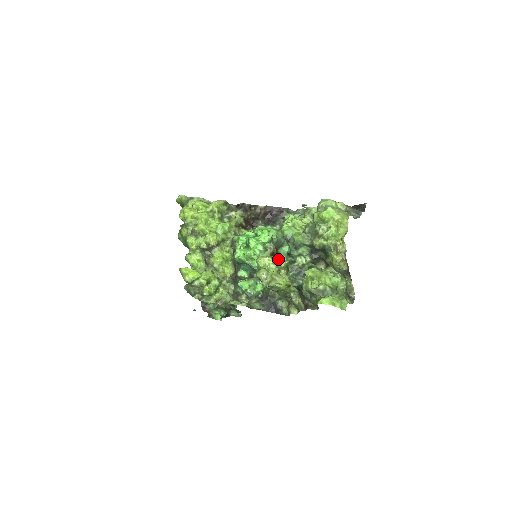
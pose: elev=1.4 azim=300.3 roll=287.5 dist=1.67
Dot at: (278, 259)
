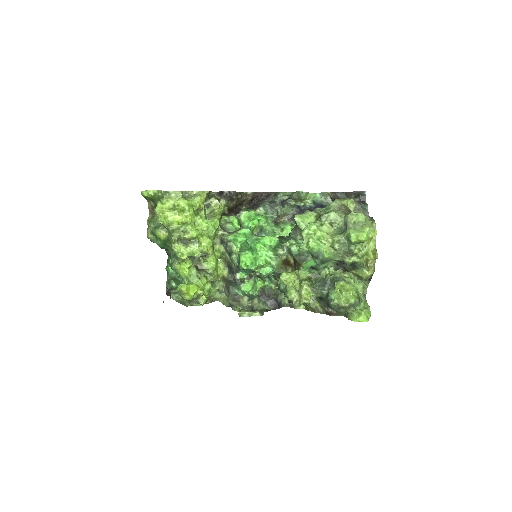
Dot at: (301, 273)
